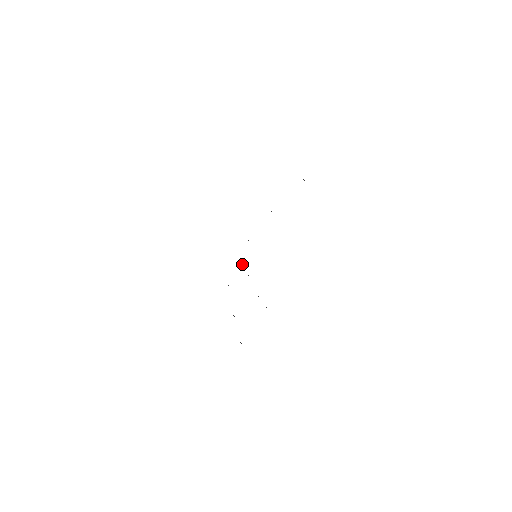
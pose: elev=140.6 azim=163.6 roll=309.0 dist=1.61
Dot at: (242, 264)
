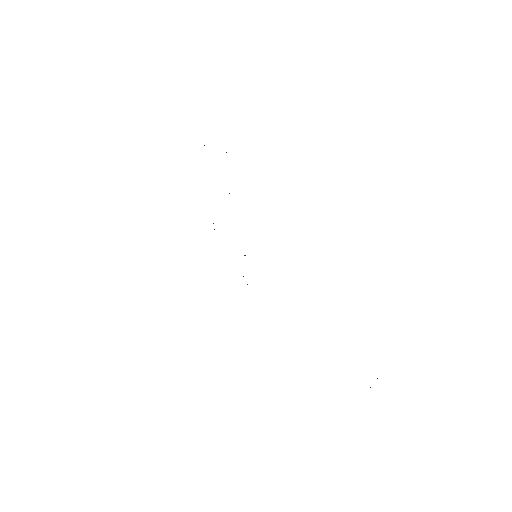
Dot at: occluded
